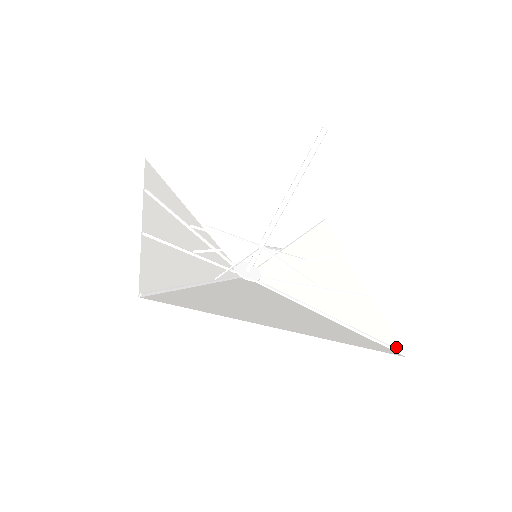
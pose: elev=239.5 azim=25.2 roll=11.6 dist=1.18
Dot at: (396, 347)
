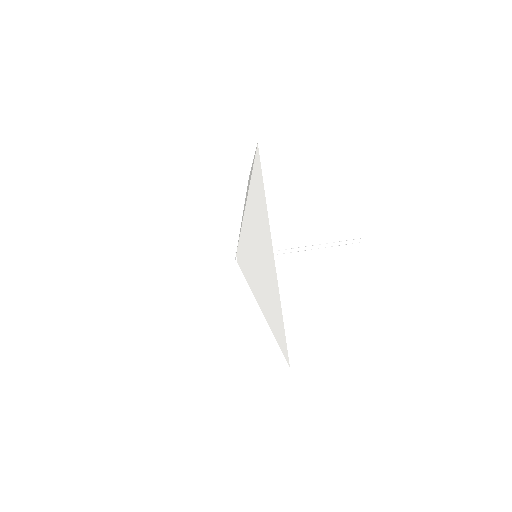
Dot at: occluded
